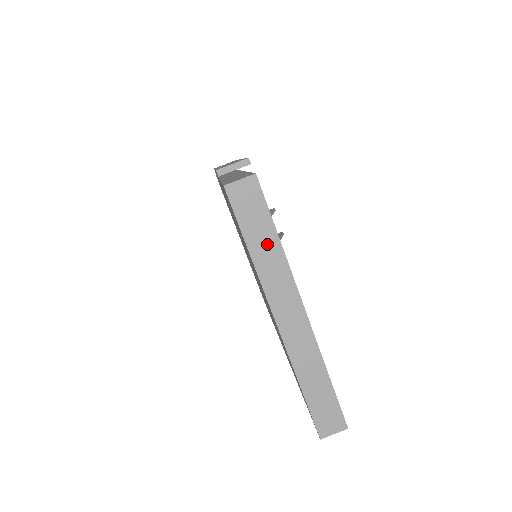
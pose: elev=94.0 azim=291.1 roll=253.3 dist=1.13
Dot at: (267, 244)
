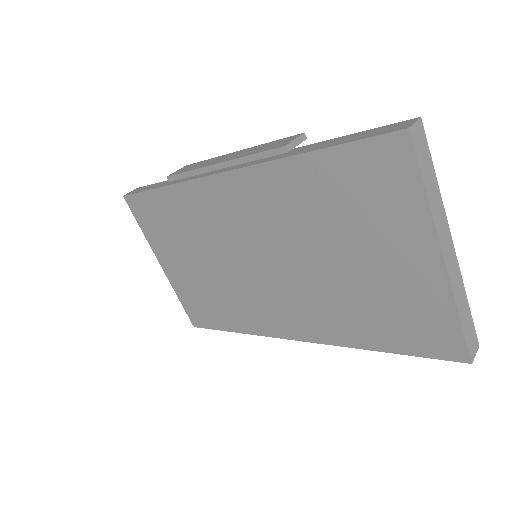
Dot at: (433, 184)
